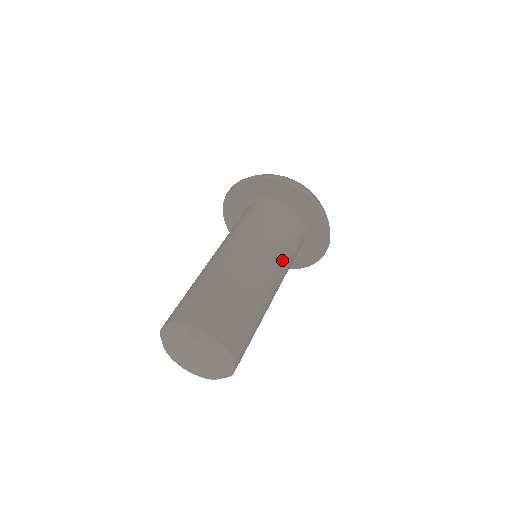
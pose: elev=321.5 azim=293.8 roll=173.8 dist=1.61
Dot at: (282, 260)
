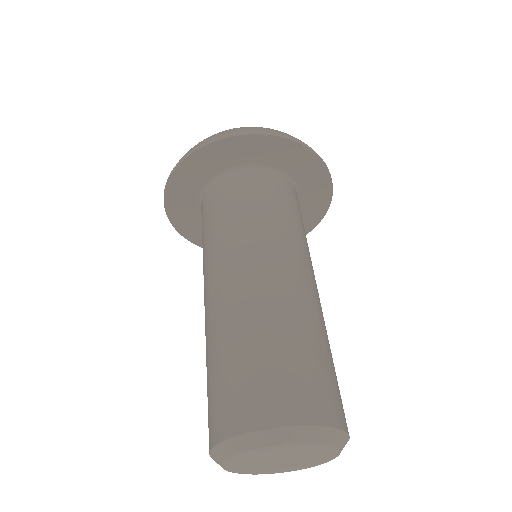
Dot at: (306, 249)
